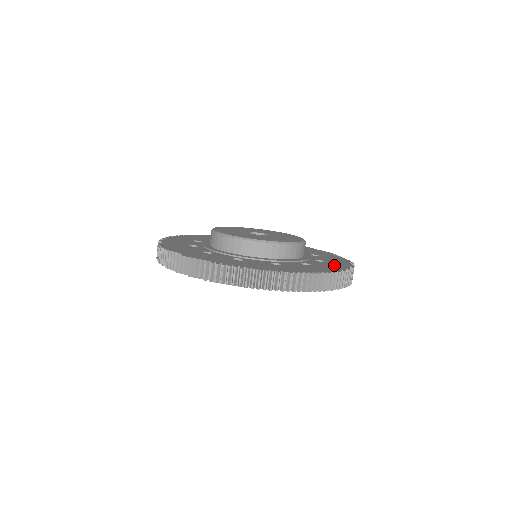
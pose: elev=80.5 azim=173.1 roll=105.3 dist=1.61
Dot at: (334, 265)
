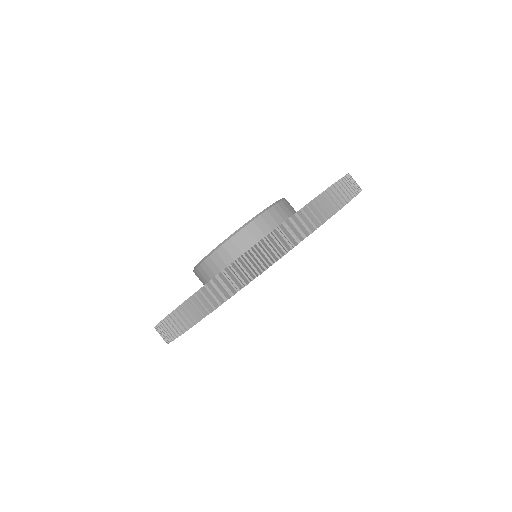
Dot at: occluded
